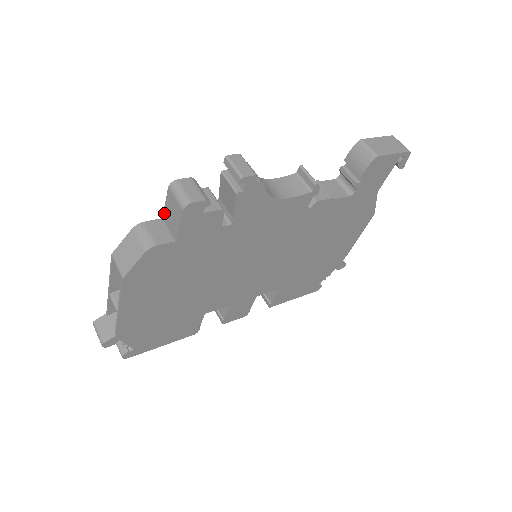
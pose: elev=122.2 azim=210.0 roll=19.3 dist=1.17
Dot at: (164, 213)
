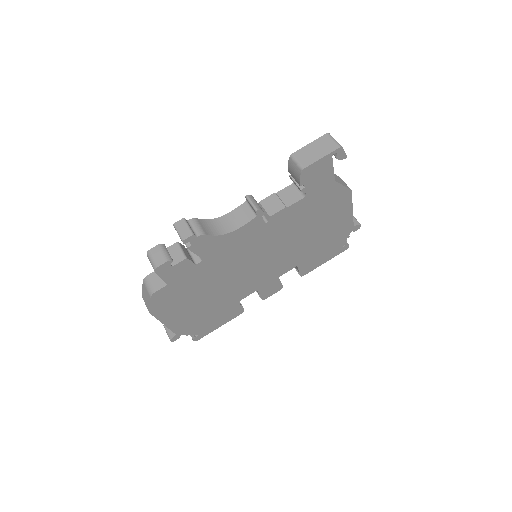
Dot at: occluded
